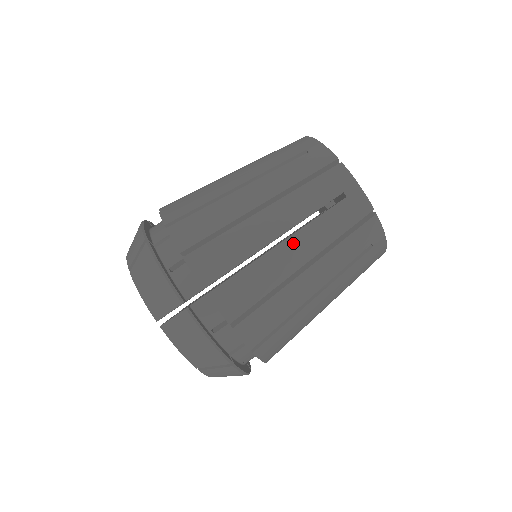
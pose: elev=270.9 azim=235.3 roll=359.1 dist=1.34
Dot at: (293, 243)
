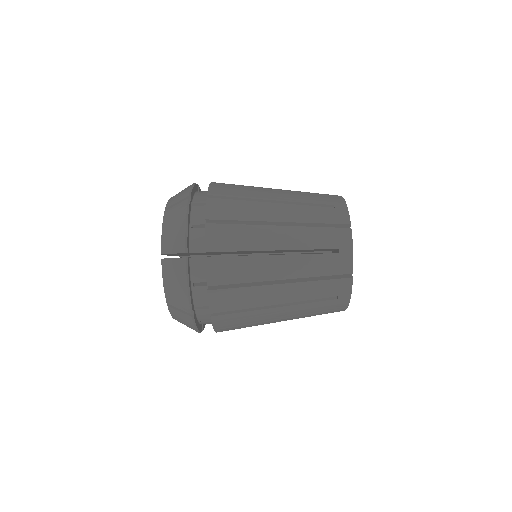
Dot at: (284, 310)
